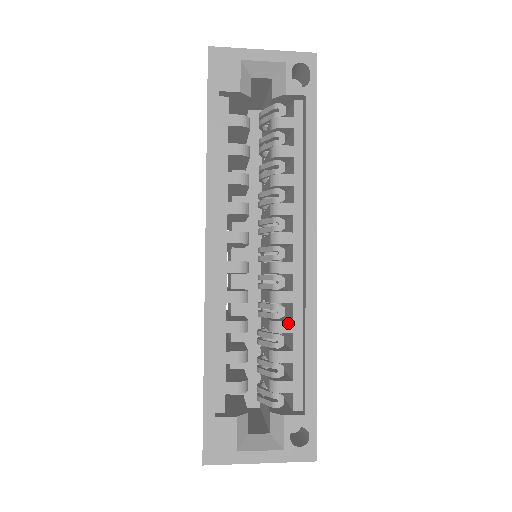
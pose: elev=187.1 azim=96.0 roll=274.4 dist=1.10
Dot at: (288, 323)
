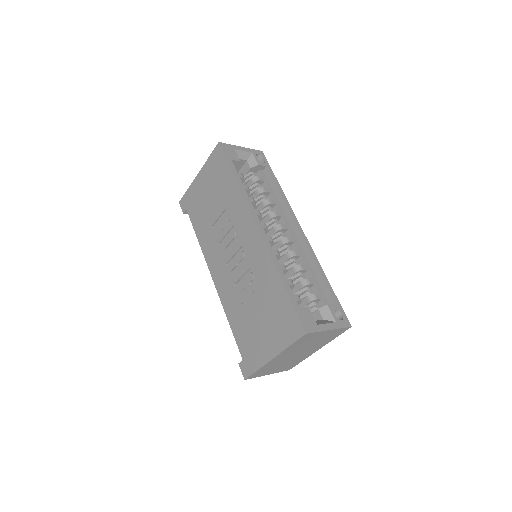
Dot at: (304, 265)
